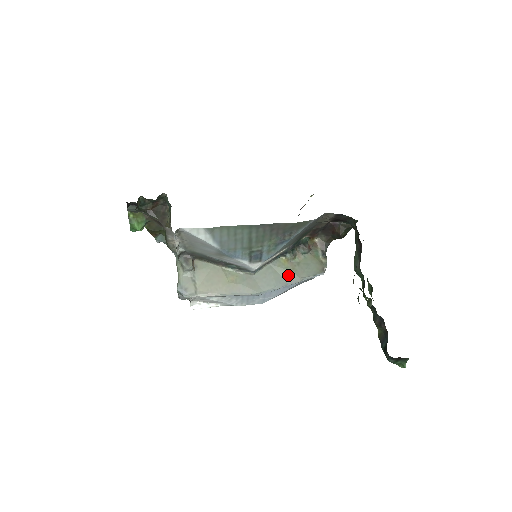
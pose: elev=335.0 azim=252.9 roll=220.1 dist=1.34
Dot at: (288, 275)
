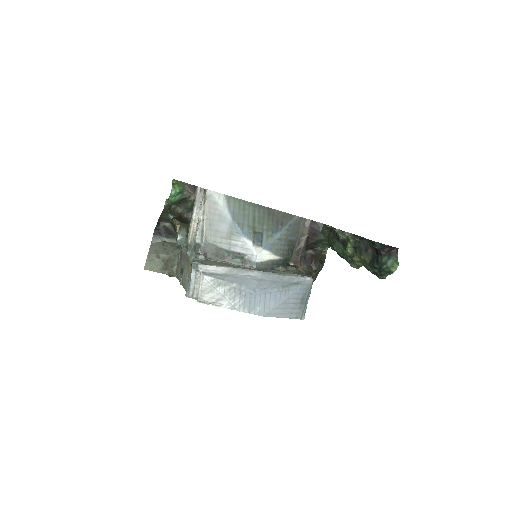
Dot at: (283, 273)
